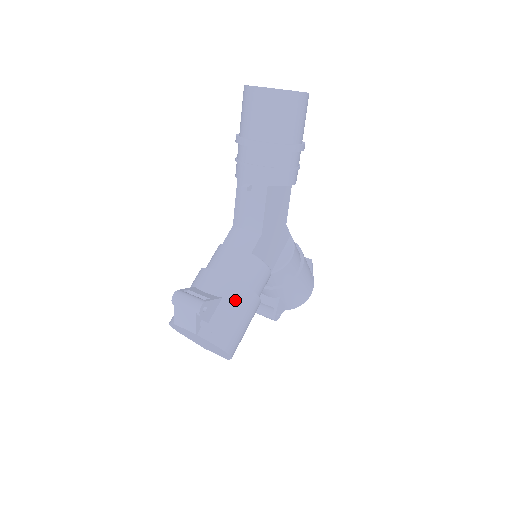
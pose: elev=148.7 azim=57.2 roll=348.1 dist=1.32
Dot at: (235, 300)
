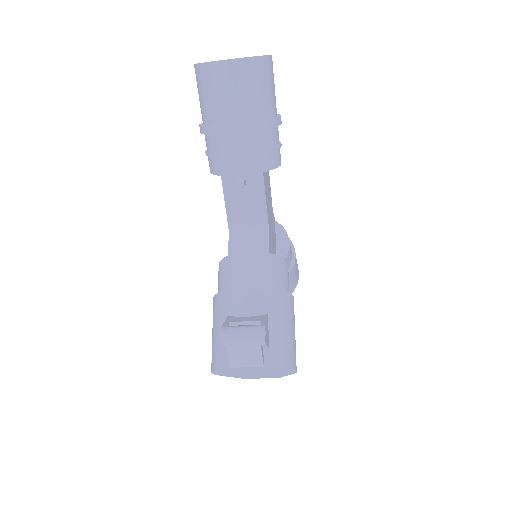
Dot at: (281, 310)
